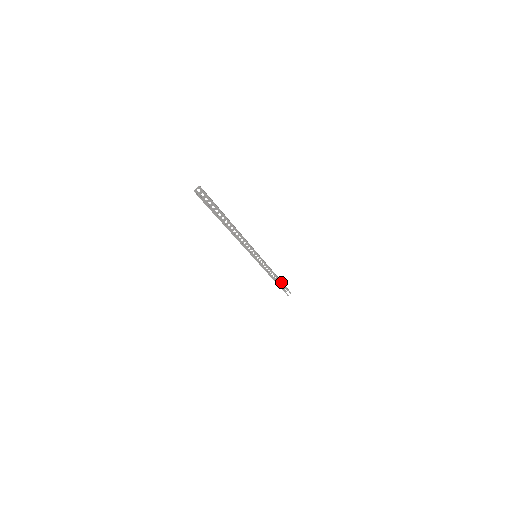
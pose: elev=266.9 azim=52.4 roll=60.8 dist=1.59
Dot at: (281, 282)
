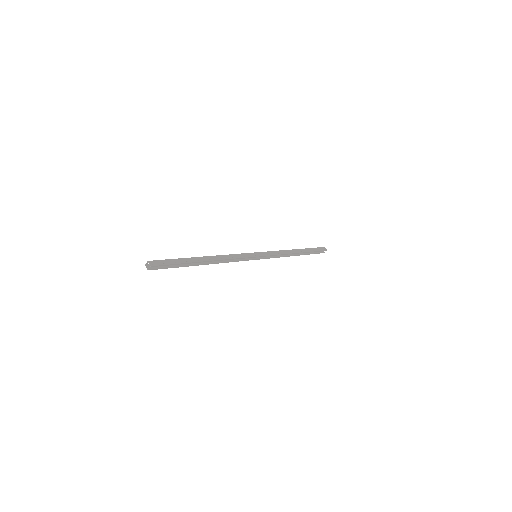
Dot at: (305, 252)
